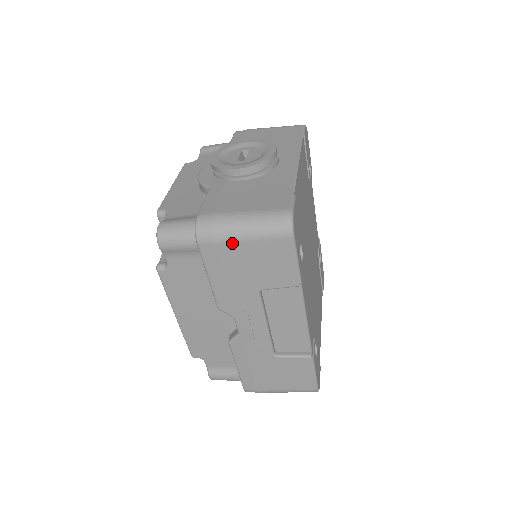
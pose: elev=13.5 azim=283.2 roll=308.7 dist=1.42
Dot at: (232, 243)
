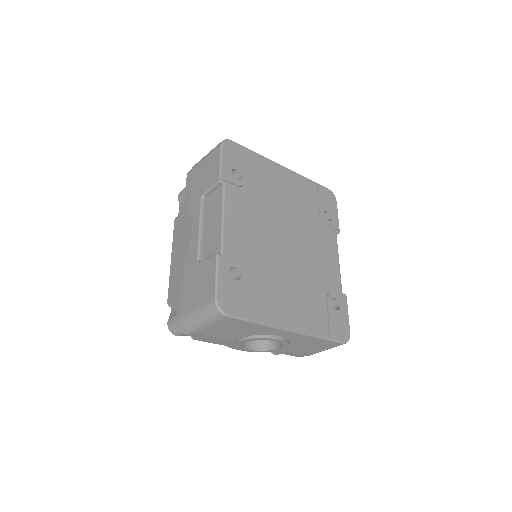
Dot at: (198, 166)
